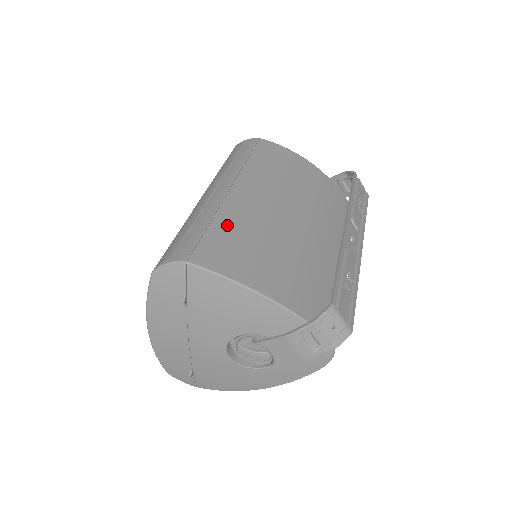
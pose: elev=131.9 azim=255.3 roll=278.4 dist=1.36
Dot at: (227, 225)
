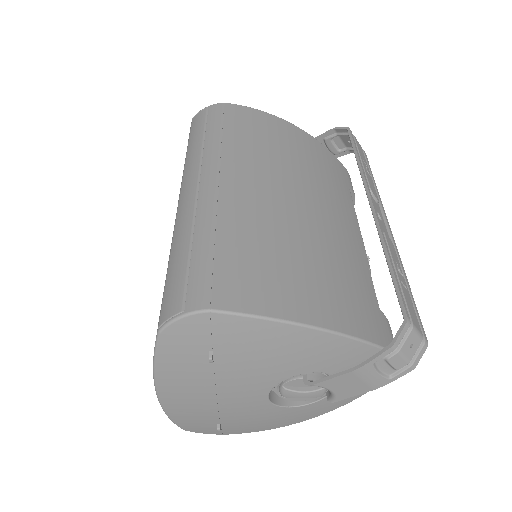
Dot at: (238, 237)
